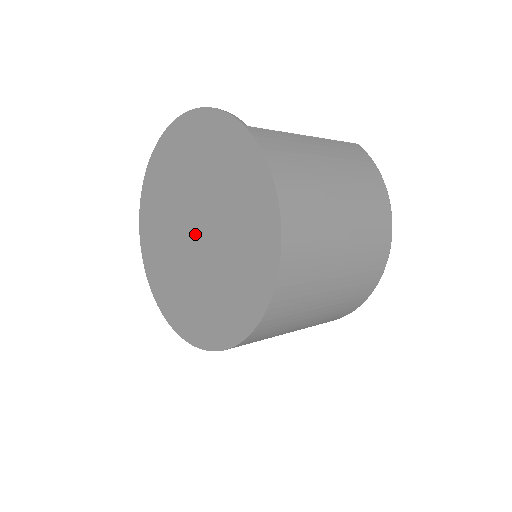
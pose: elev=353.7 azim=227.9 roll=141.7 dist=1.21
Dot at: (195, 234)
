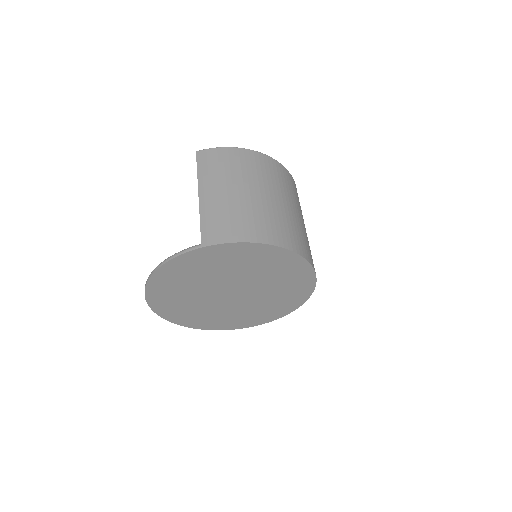
Dot at: (233, 294)
